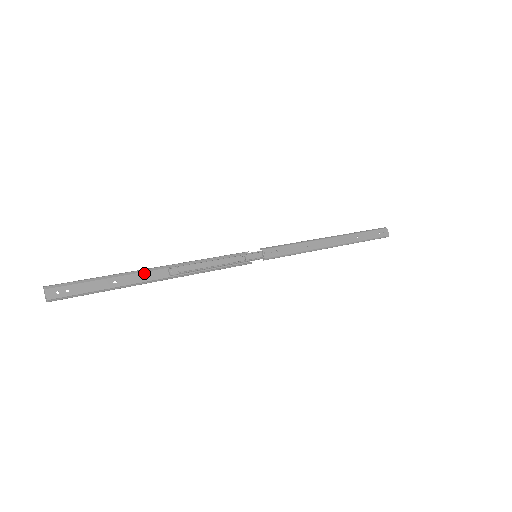
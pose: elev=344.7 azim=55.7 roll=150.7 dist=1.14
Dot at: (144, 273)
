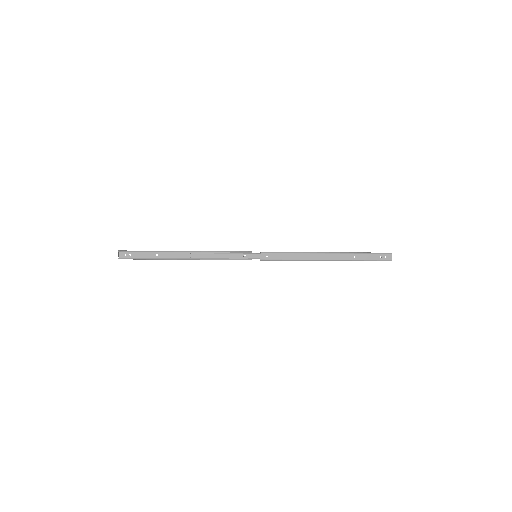
Dot at: (175, 253)
